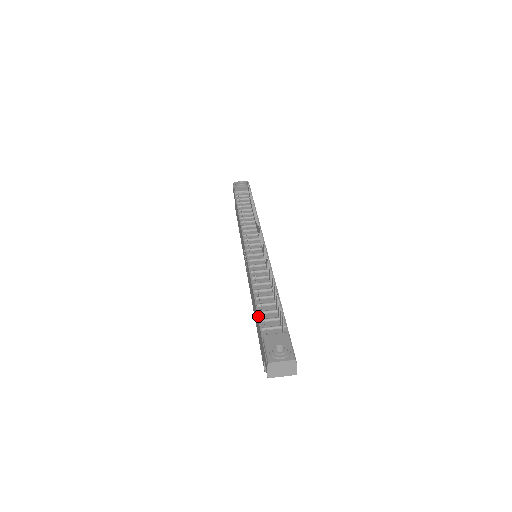
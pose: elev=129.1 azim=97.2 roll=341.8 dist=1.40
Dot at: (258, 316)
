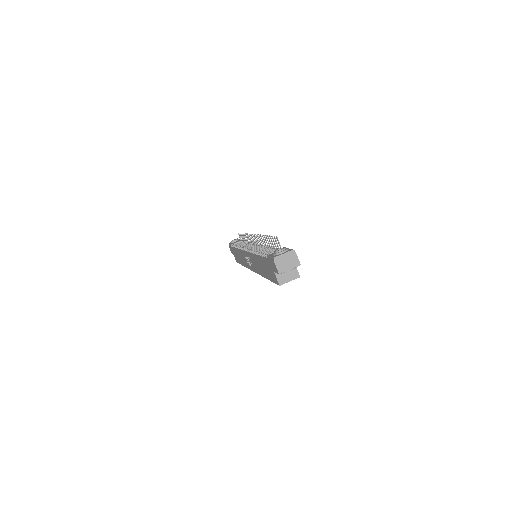
Dot at: (262, 257)
